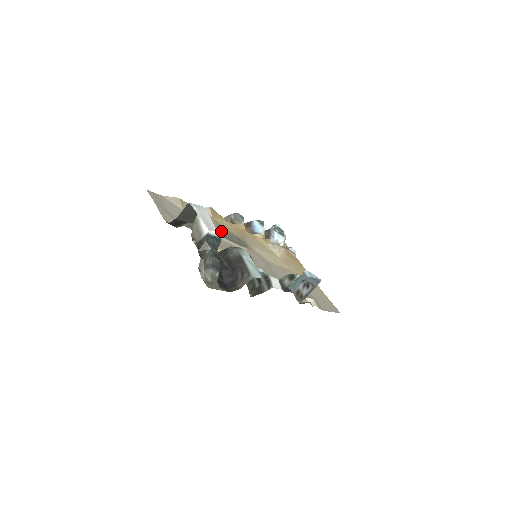
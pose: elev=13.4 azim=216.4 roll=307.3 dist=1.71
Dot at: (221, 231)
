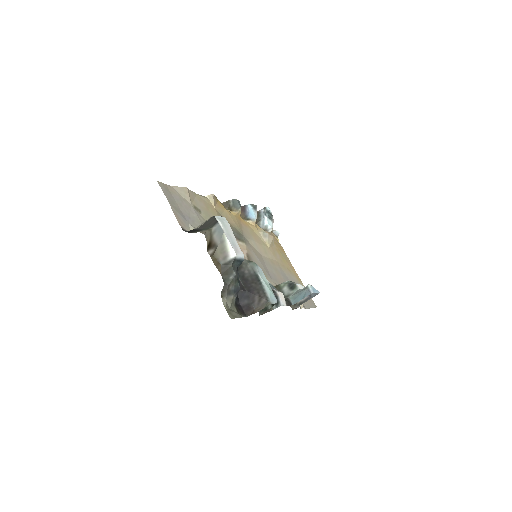
Dot at: occluded
